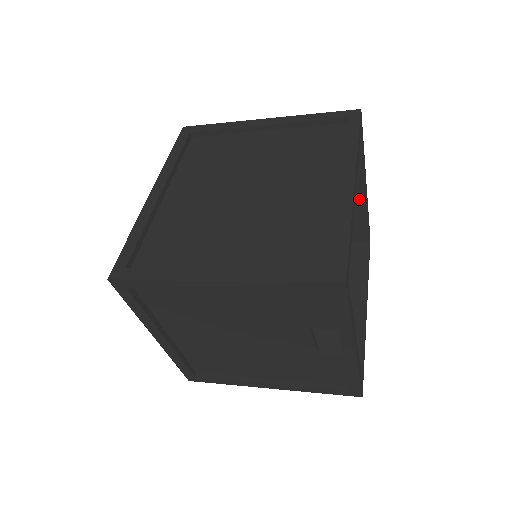
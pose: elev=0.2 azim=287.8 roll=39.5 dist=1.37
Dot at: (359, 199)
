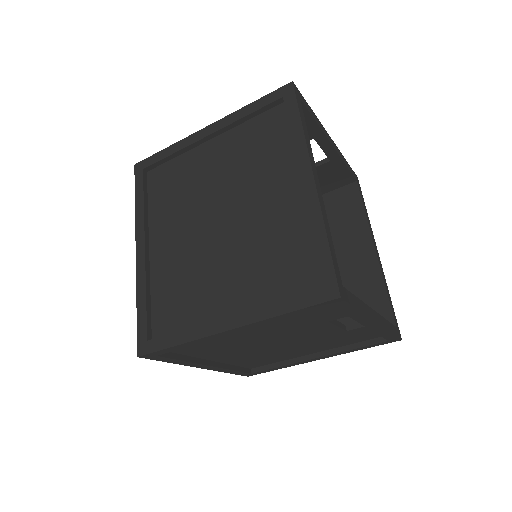
Dot at: (329, 154)
